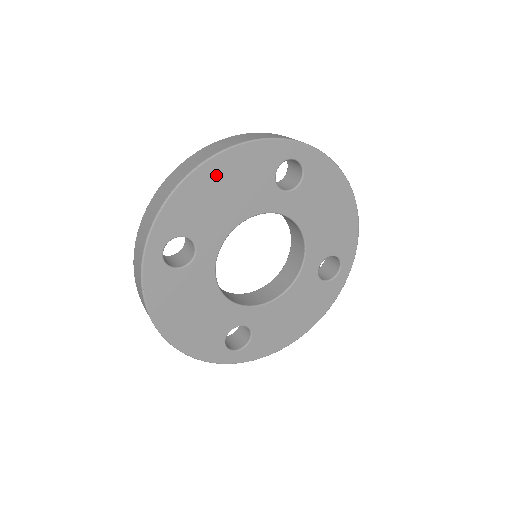
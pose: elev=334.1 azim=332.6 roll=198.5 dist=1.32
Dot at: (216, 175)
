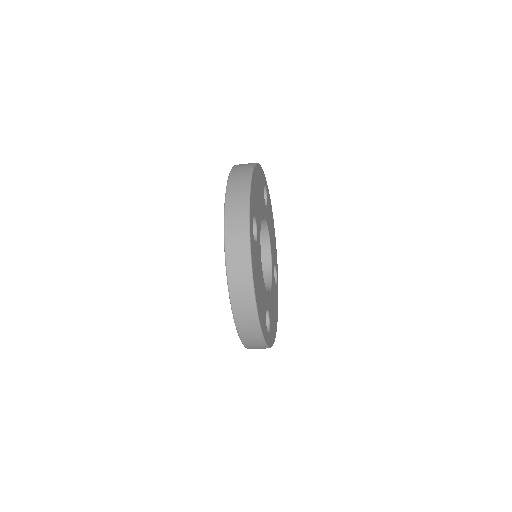
Dot at: (256, 178)
